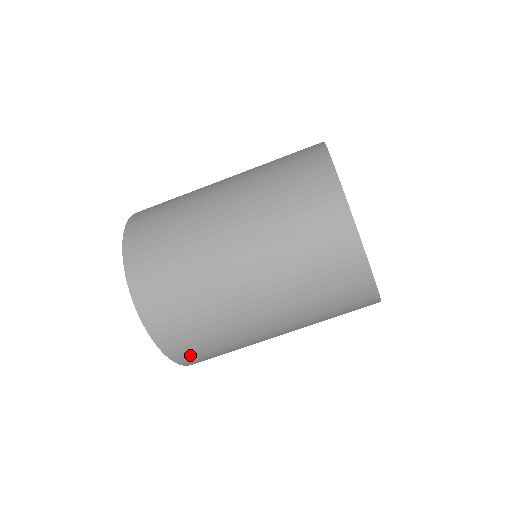
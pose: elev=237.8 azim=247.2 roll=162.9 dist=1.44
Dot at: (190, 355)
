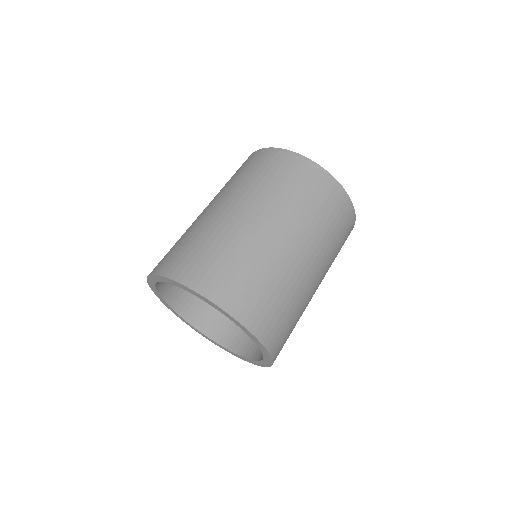
Dot at: (275, 334)
